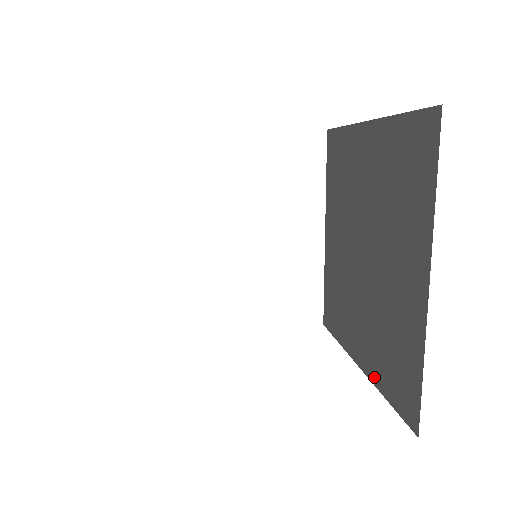
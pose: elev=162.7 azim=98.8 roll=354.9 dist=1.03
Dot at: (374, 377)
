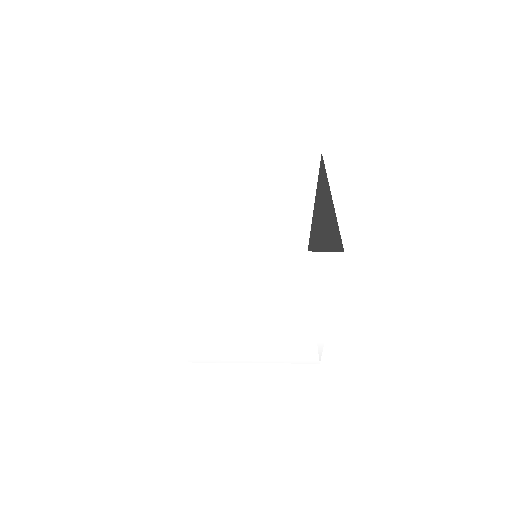
Dot at: occluded
